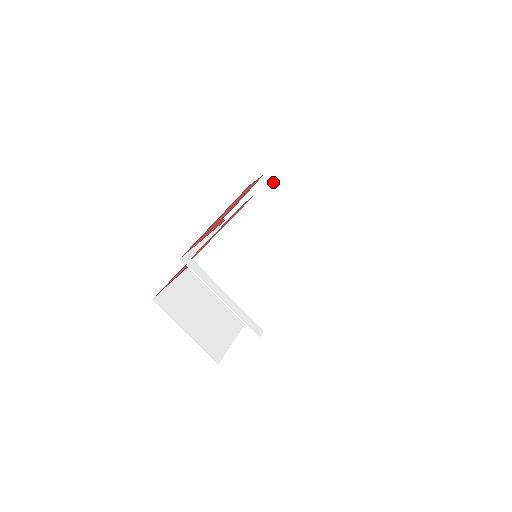
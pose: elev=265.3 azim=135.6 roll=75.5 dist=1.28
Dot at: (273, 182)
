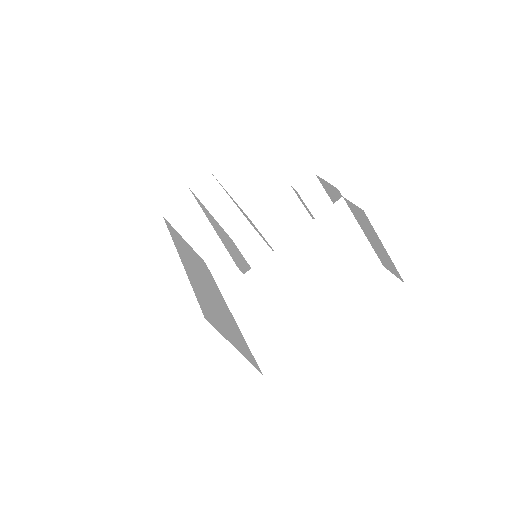
Dot at: (319, 183)
